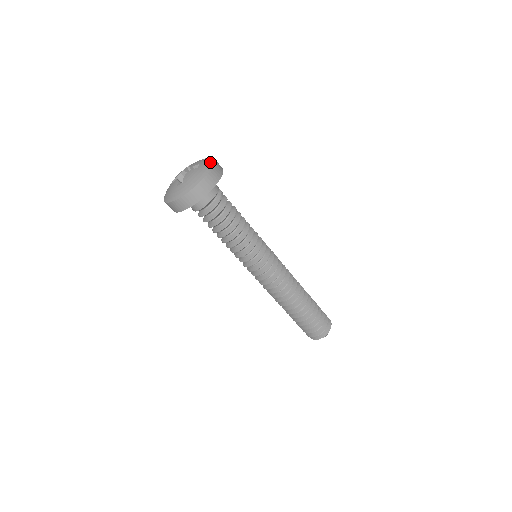
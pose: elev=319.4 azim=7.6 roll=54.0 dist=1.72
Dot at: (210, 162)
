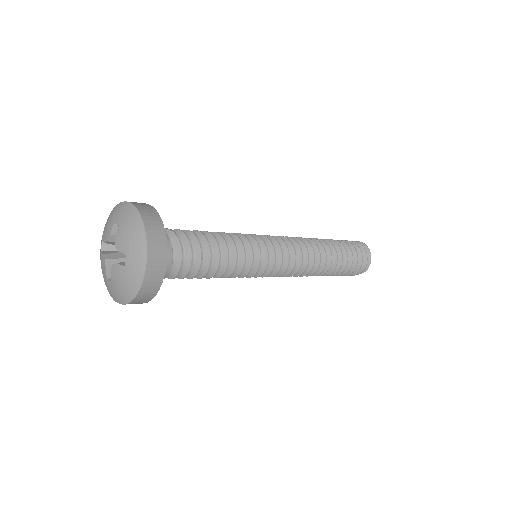
Dot at: (122, 207)
